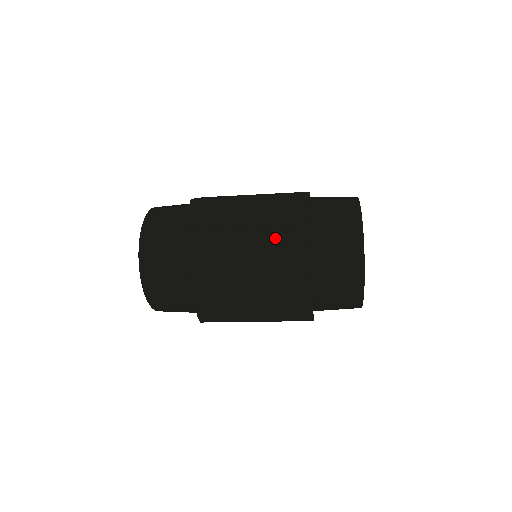
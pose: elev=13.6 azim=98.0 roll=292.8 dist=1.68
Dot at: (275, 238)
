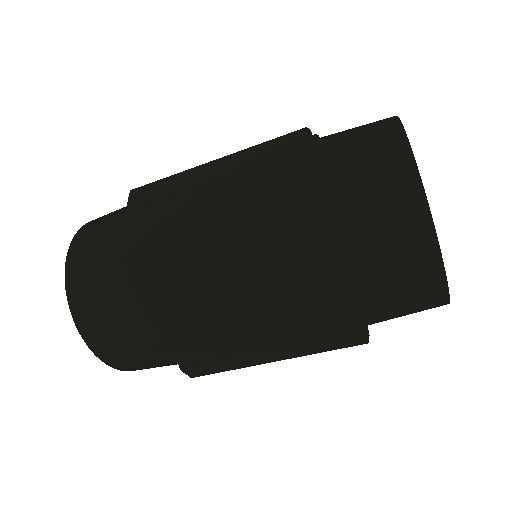
Dot at: (257, 214)
